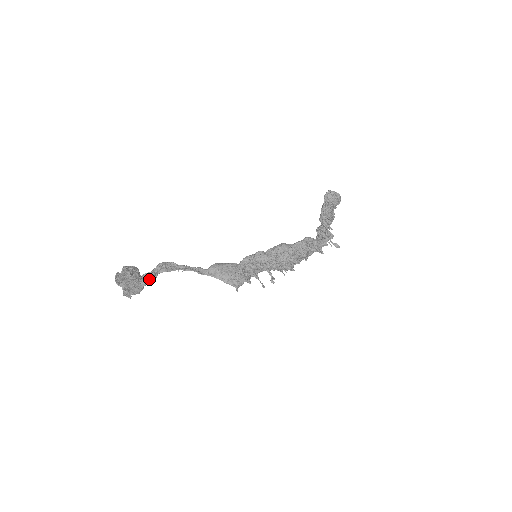
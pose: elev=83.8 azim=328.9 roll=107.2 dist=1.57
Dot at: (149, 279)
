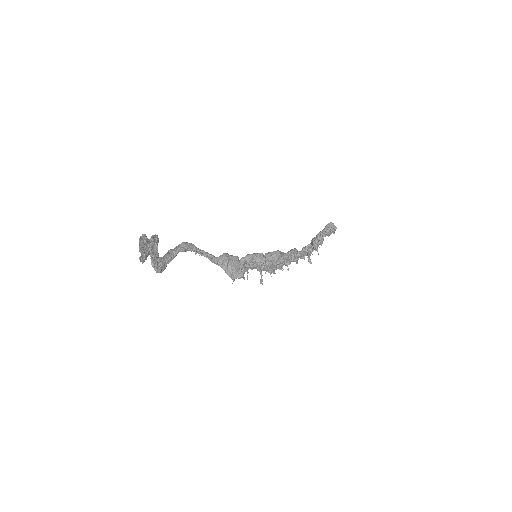
Dot at: (173, 257)
